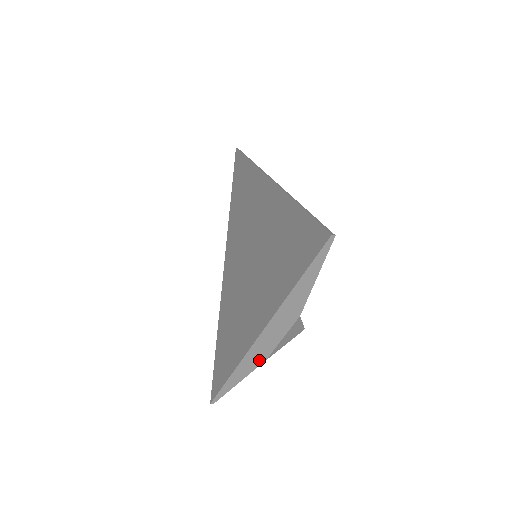
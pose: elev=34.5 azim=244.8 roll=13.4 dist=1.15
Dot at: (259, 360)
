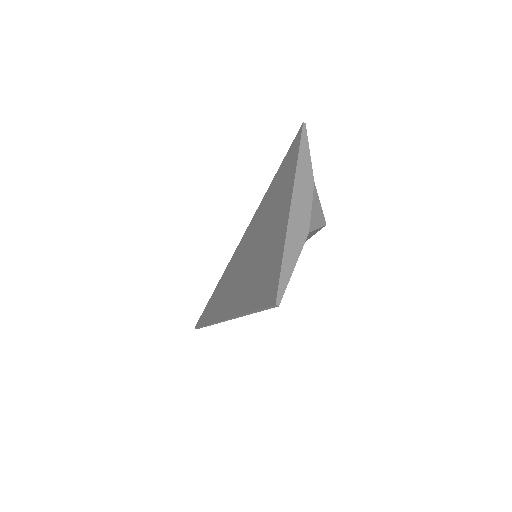
Dot at: (303, 231)
